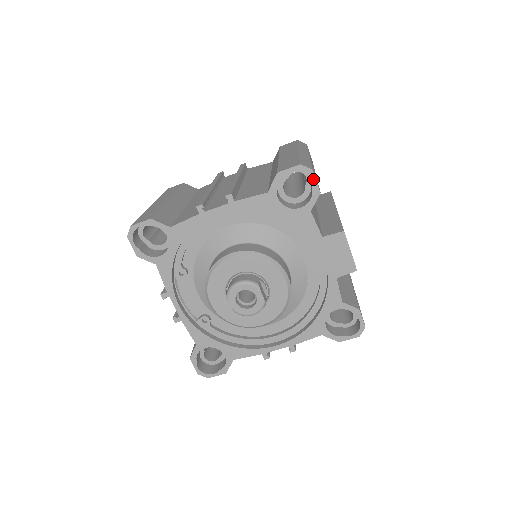
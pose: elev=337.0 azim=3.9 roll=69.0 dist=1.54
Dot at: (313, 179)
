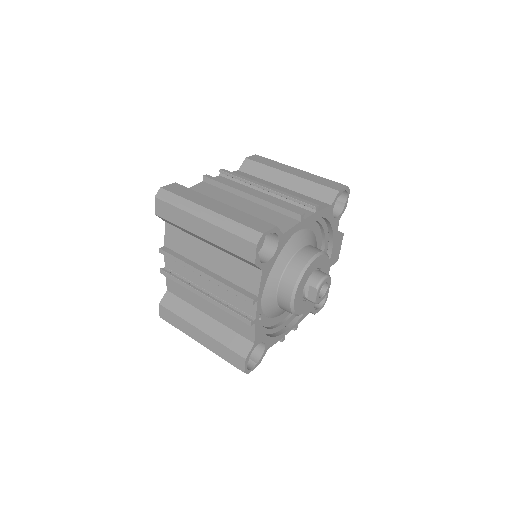
Dot at: (348, 197)
